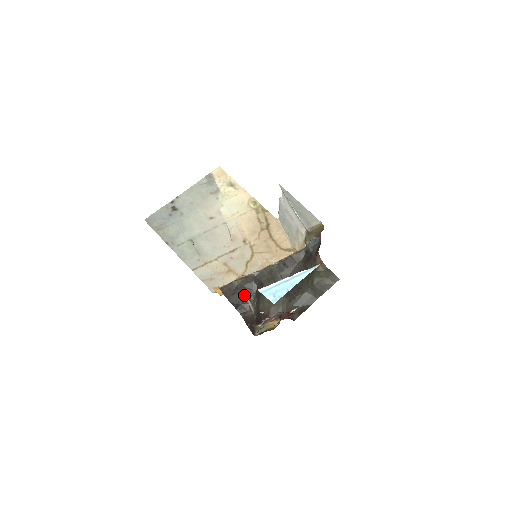
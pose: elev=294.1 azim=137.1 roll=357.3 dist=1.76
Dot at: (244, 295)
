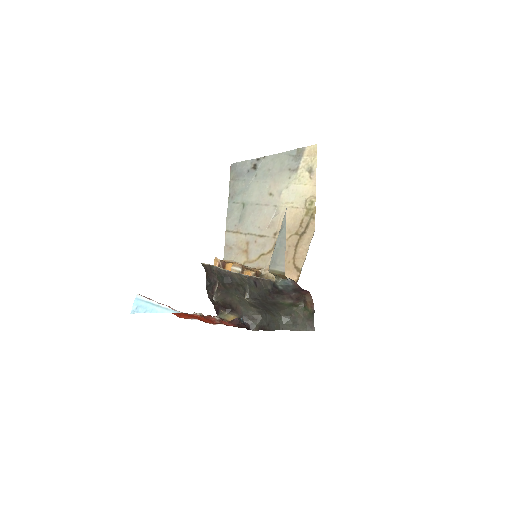
Dot at: (217, 281)
